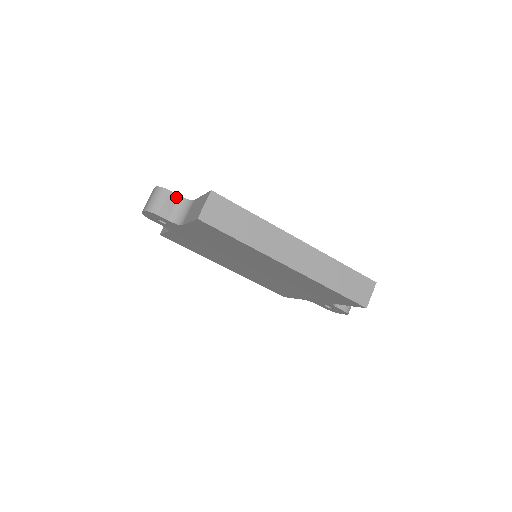
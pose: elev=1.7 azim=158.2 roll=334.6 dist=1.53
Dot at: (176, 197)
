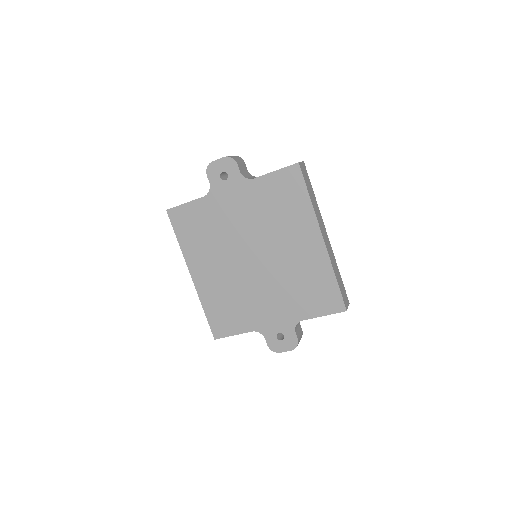
Dot at: (246, 168)
